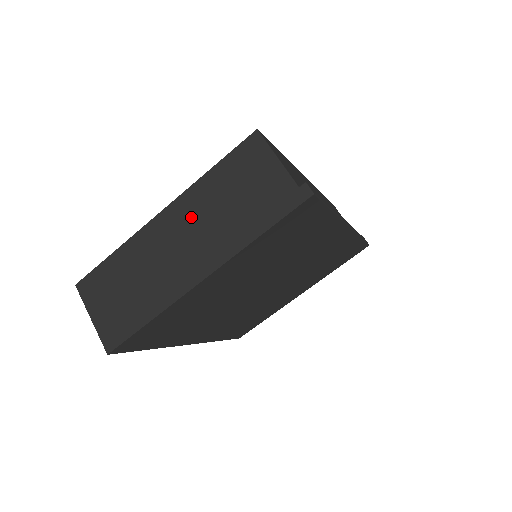
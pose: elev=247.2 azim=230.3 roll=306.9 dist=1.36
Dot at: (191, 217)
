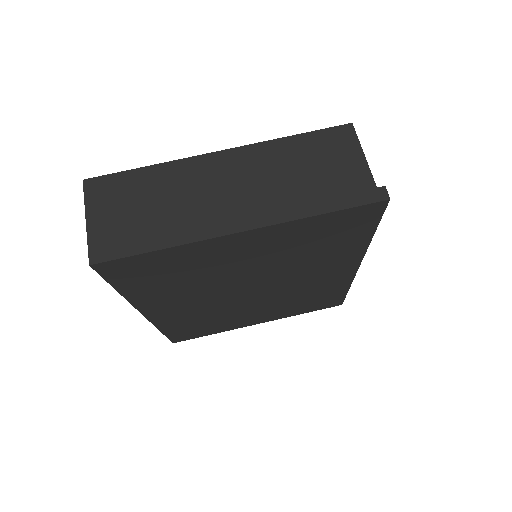
Dot at: (253, 168)
